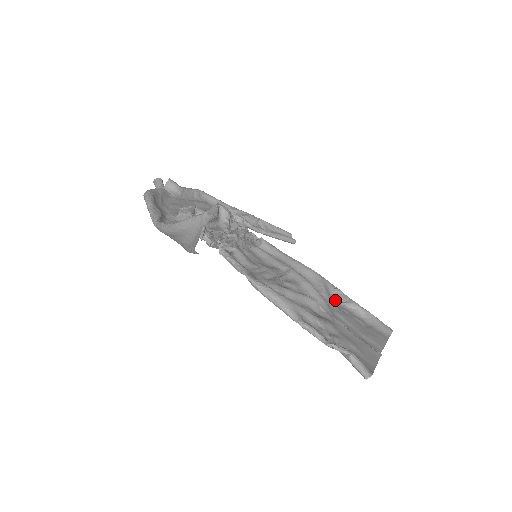
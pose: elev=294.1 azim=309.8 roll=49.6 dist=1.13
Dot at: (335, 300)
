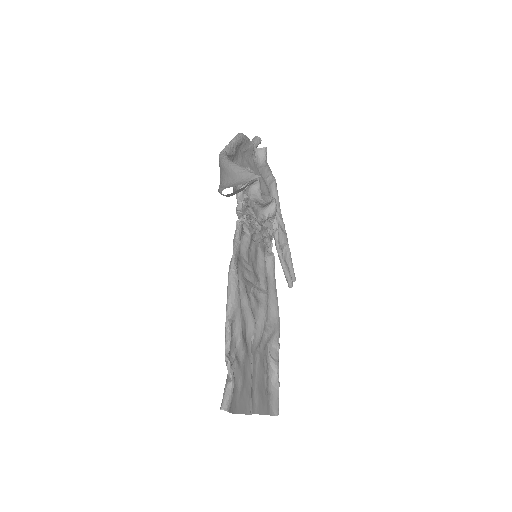
Dot at: (268, 348)
